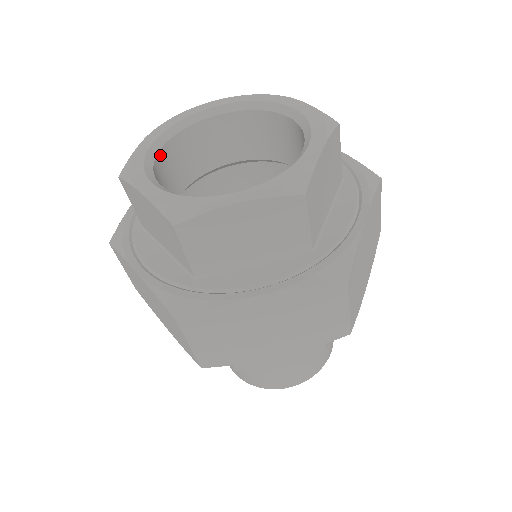
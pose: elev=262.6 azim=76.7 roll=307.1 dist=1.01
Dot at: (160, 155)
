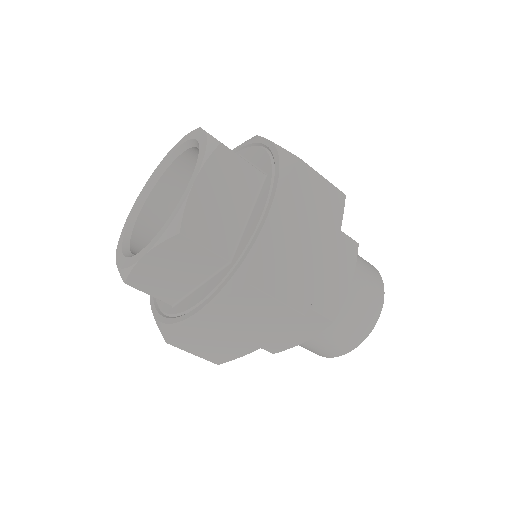
Dot at: (141, 217)
